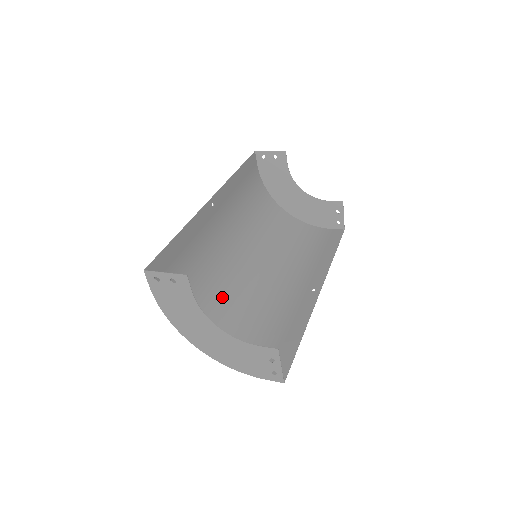
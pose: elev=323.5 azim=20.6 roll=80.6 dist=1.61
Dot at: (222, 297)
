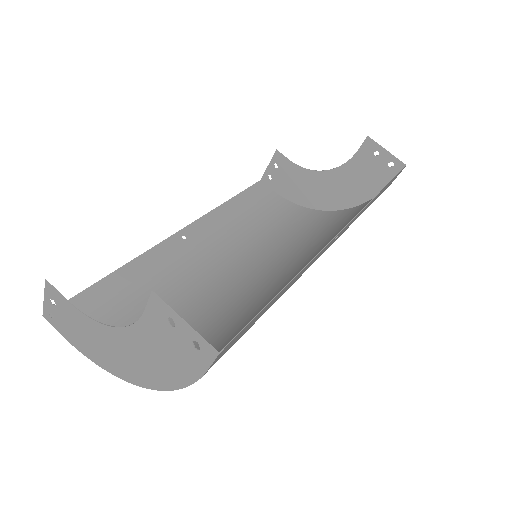
Dot at: (207, 320)
